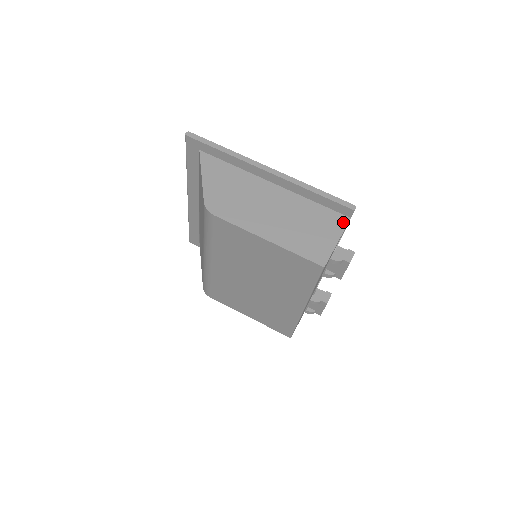
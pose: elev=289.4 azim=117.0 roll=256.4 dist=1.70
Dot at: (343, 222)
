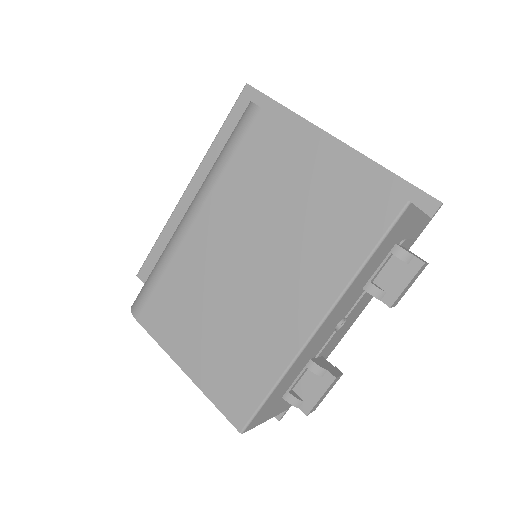
Dot at: occluded
